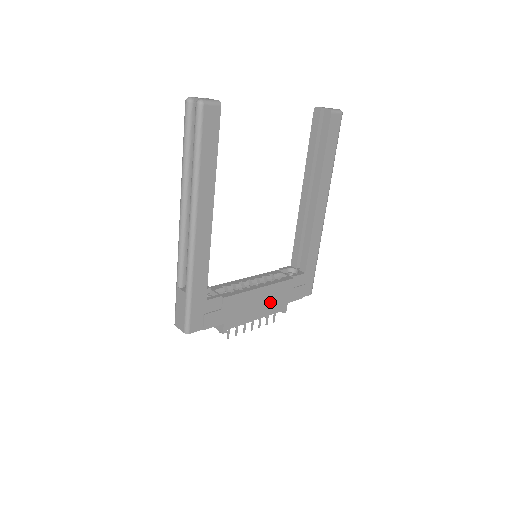
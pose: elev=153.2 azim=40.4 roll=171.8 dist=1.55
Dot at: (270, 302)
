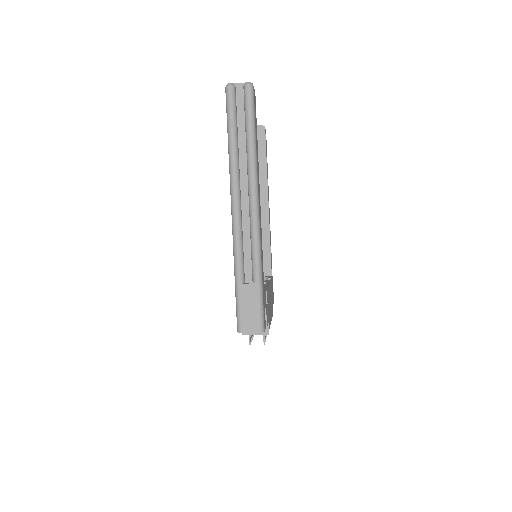
Dot at: (271, 303)
